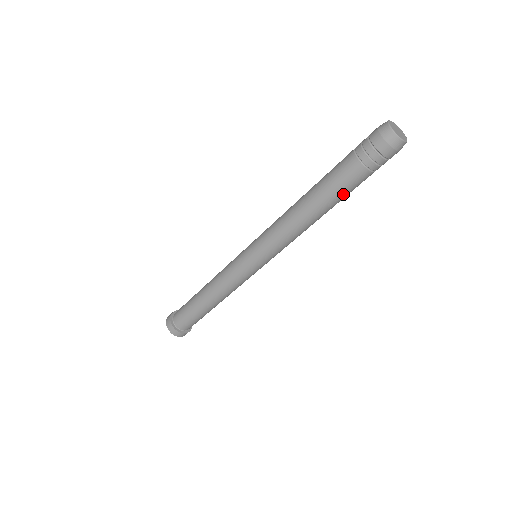
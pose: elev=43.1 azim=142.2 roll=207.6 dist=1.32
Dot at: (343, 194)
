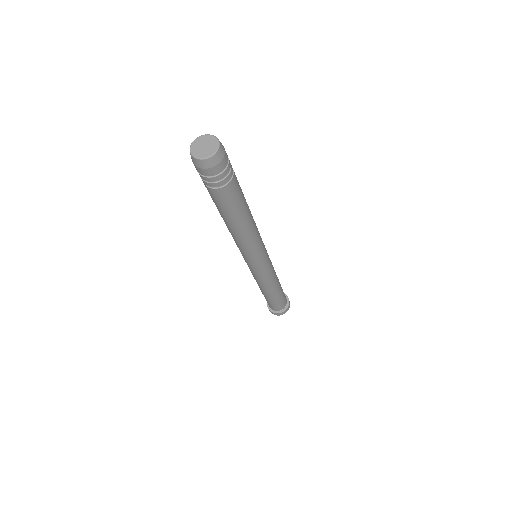
Dot at: (230, 208)
